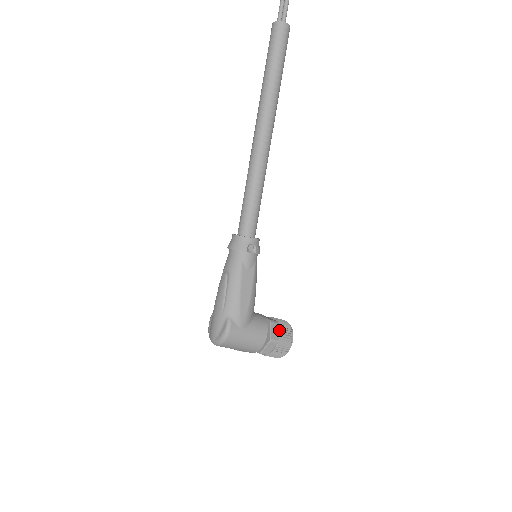
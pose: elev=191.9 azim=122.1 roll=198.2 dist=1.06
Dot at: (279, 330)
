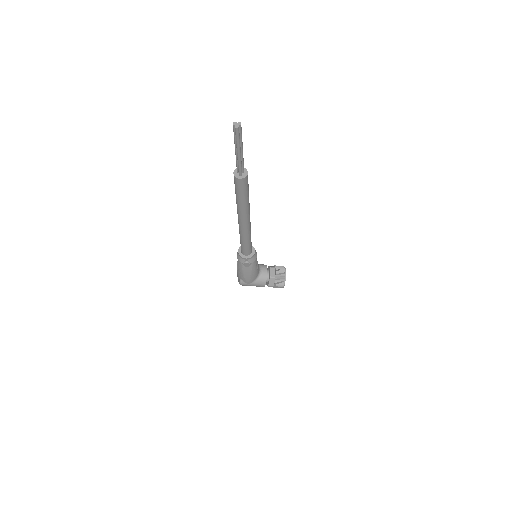
Dot at: (275, 282)
